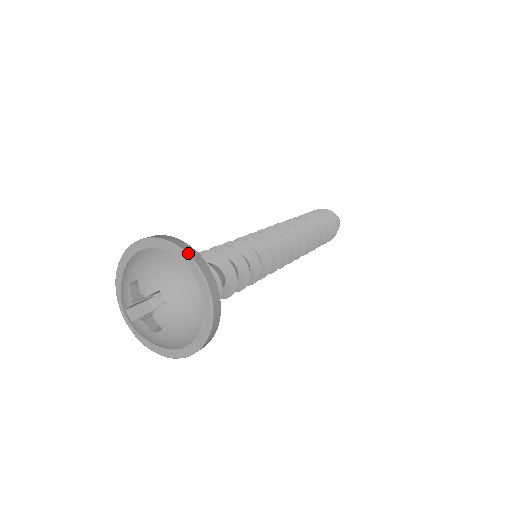
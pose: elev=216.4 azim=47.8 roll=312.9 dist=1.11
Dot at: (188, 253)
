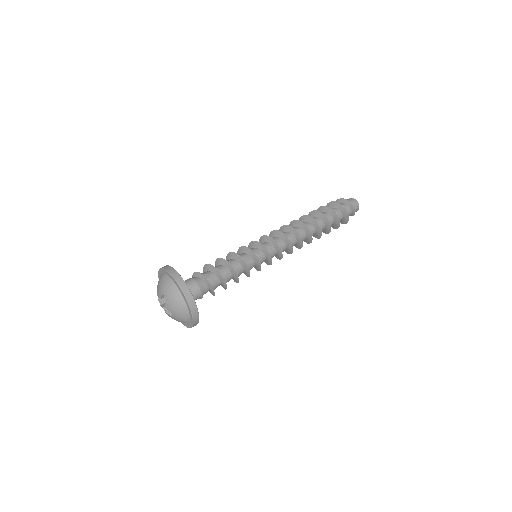
Dot at: (169, 272)
